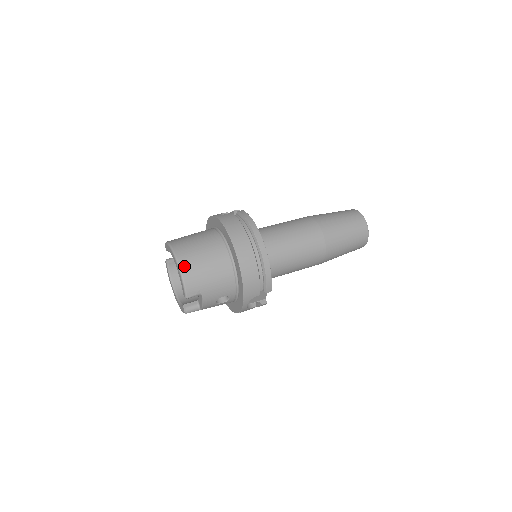
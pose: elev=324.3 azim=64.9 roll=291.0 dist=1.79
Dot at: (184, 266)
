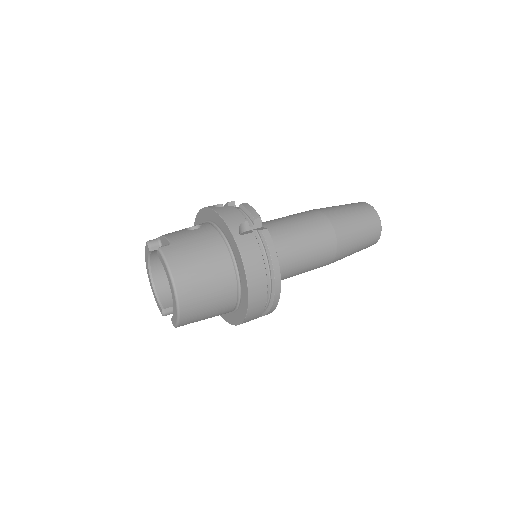
Dot at: (184, 307)
